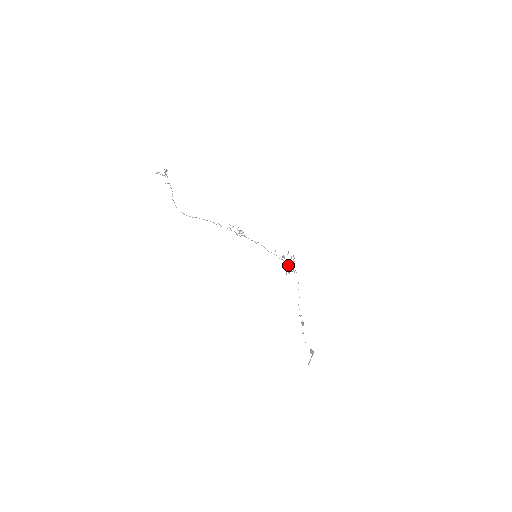
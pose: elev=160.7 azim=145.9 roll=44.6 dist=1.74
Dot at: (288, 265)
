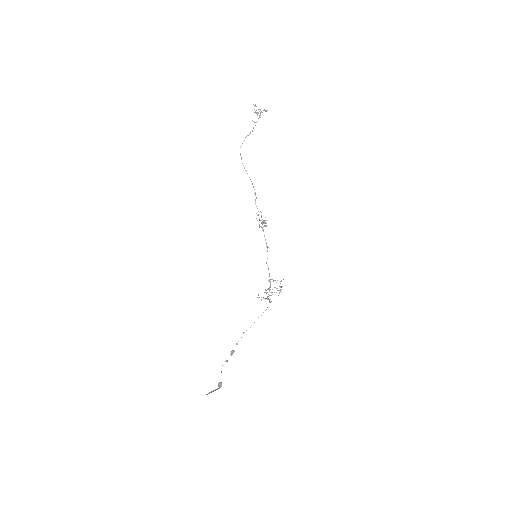
Dot at: occluded
